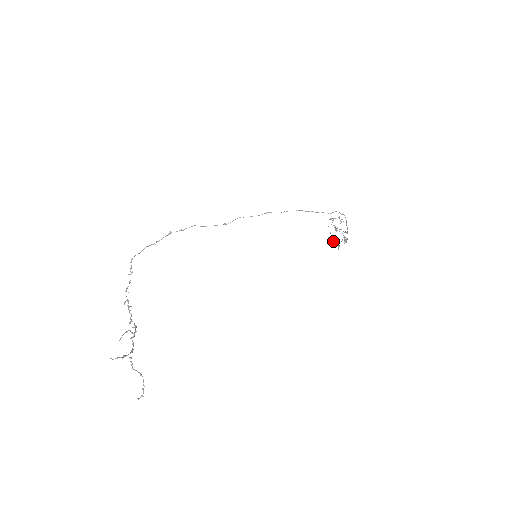
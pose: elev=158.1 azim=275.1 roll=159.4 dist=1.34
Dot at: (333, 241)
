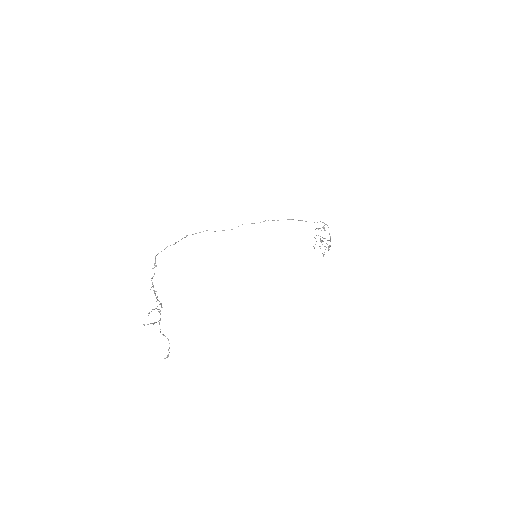
Dot at: occluded
